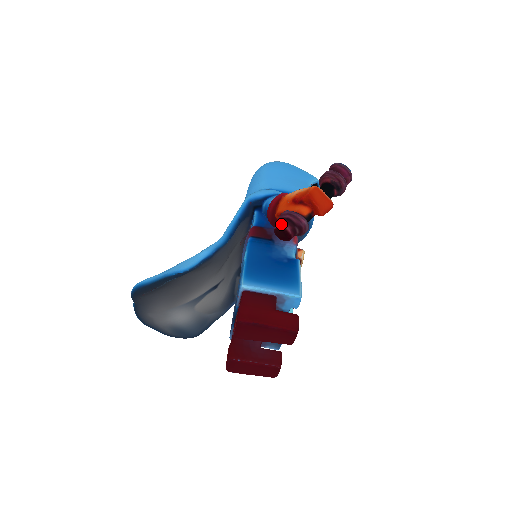
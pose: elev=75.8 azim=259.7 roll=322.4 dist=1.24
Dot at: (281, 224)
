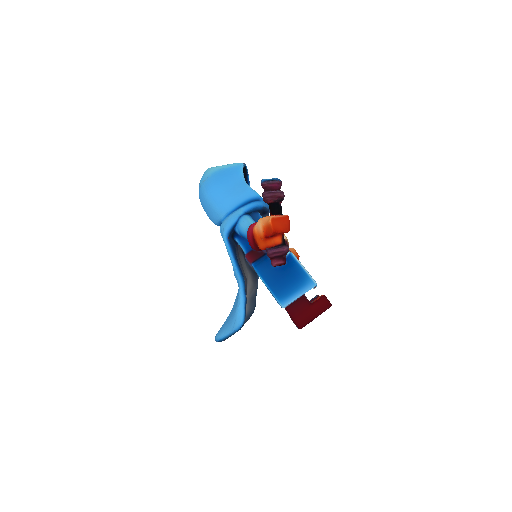
Dot at: (275, 263)
